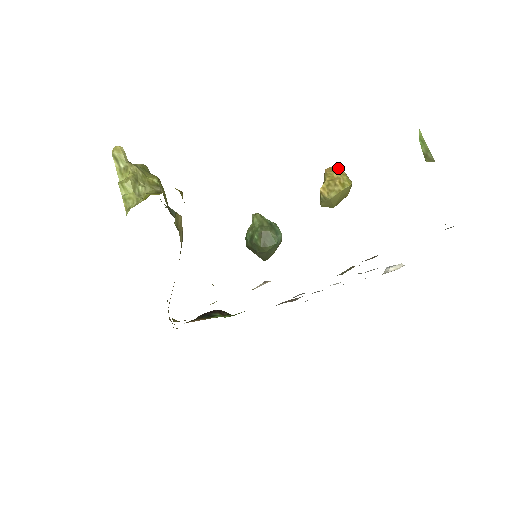
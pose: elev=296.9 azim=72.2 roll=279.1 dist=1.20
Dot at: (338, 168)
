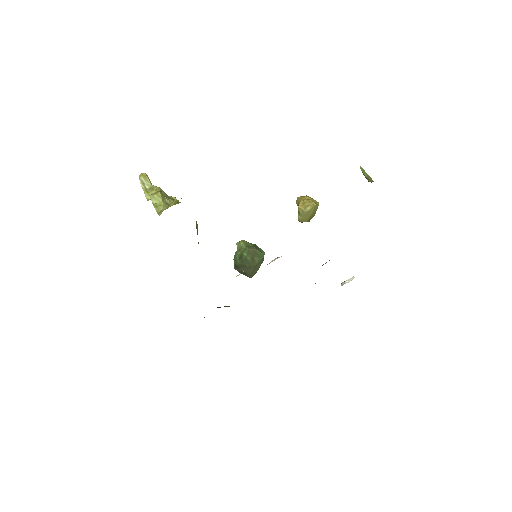
Dot at: (306, 195)
